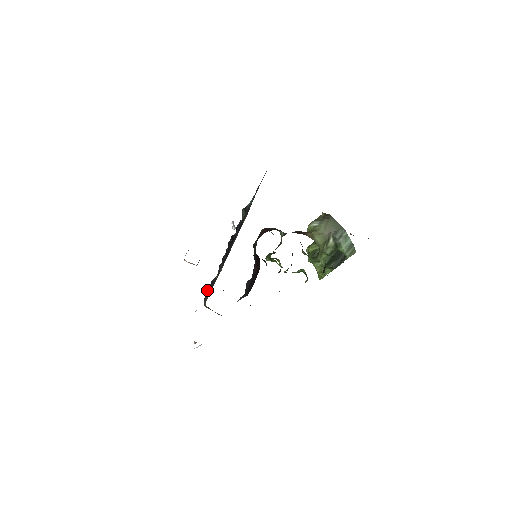
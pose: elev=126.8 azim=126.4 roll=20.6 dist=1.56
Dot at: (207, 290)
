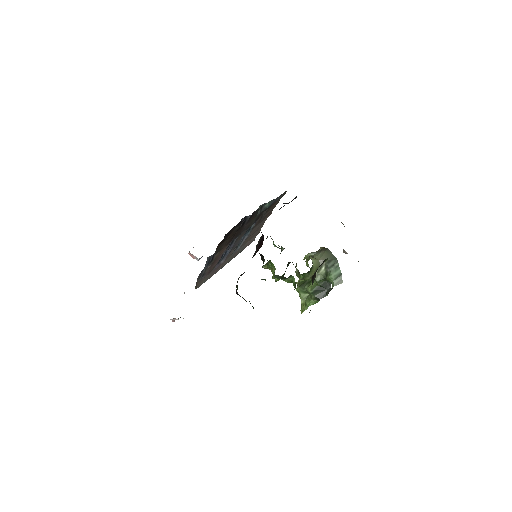
Dot at: (207, 259)
